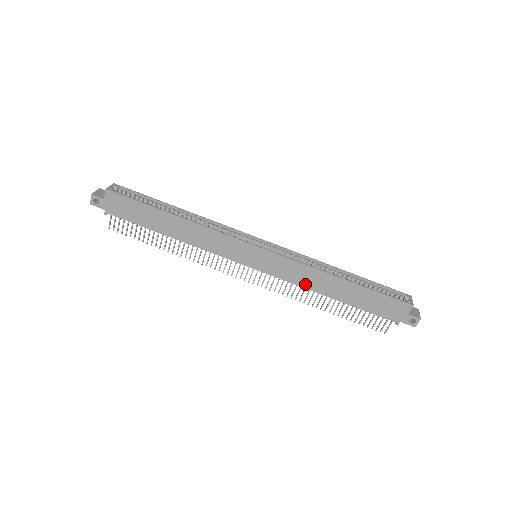
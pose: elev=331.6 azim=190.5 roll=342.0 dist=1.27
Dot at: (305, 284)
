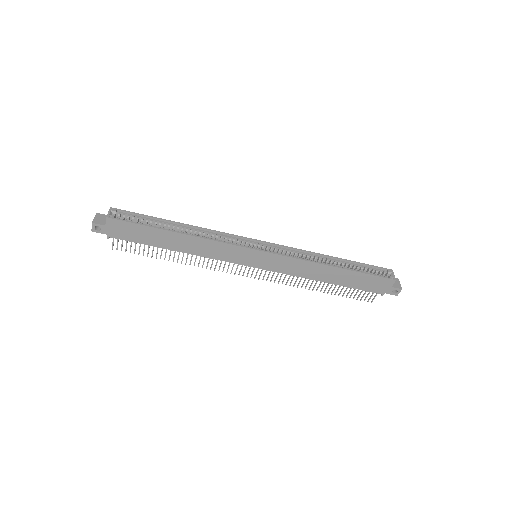
Dot at: (302, 275)
